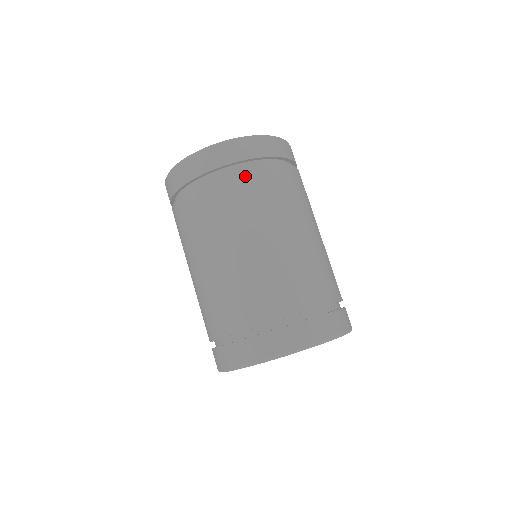
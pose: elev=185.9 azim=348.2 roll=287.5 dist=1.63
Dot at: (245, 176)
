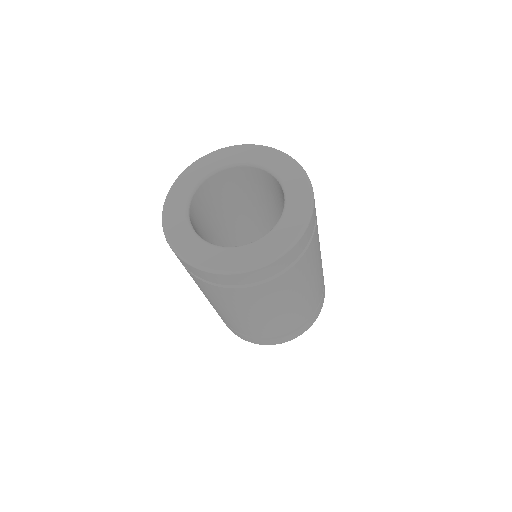
Dot at: (313, 243)
